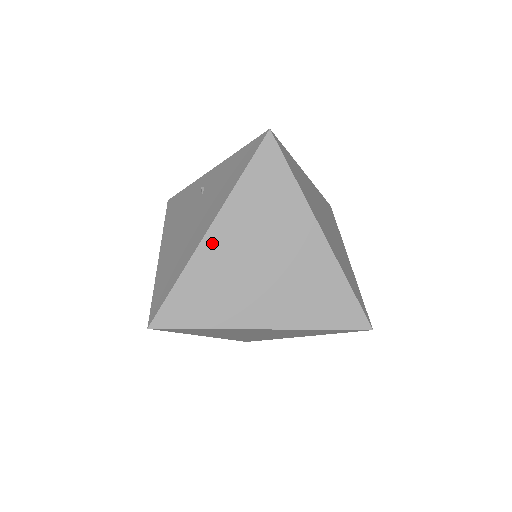
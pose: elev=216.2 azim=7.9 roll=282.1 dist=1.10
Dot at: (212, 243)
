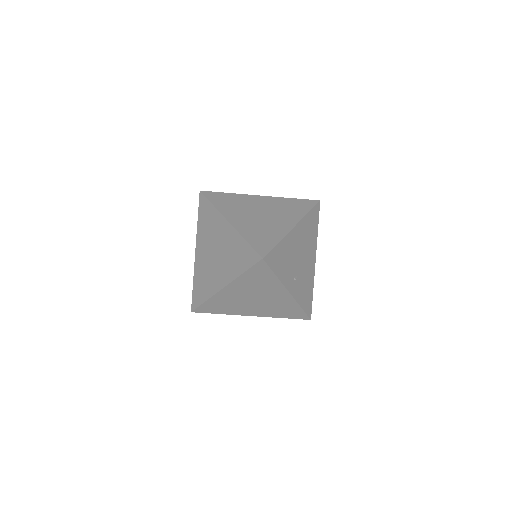
Dot at: (198, 257)
